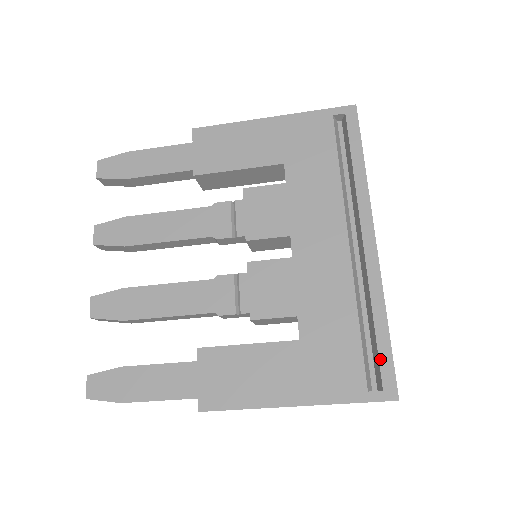
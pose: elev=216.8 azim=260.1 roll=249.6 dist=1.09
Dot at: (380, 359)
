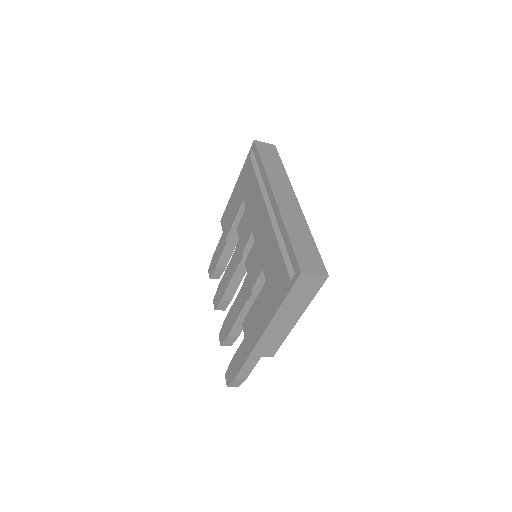
Dot at: (290, 258)
